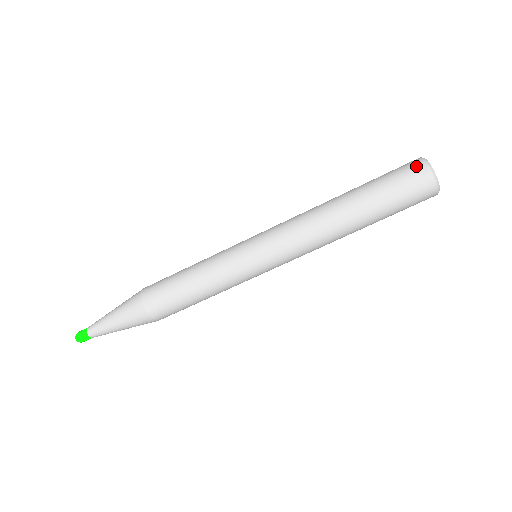
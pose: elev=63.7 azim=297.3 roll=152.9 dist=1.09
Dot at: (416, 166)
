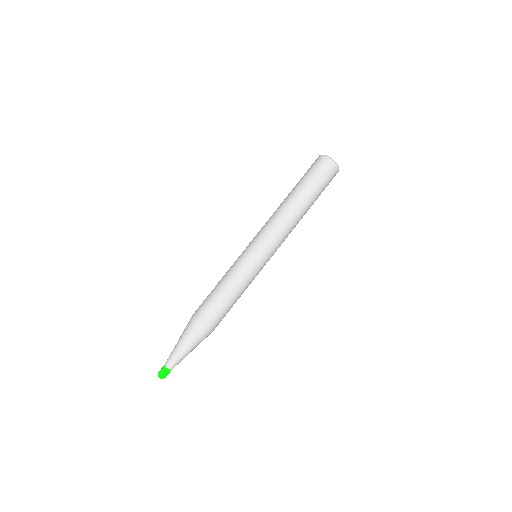
Dot at: (321, 160)
